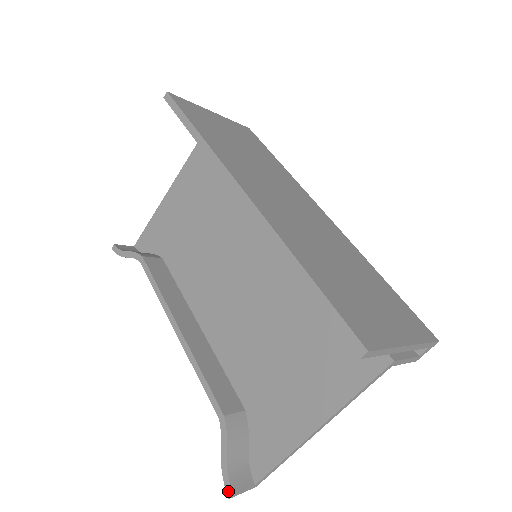
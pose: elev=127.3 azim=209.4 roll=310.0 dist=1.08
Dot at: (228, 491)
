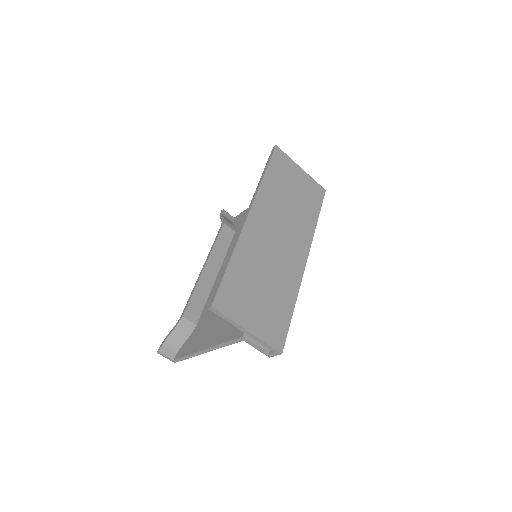
Dot at: (159, 349)
